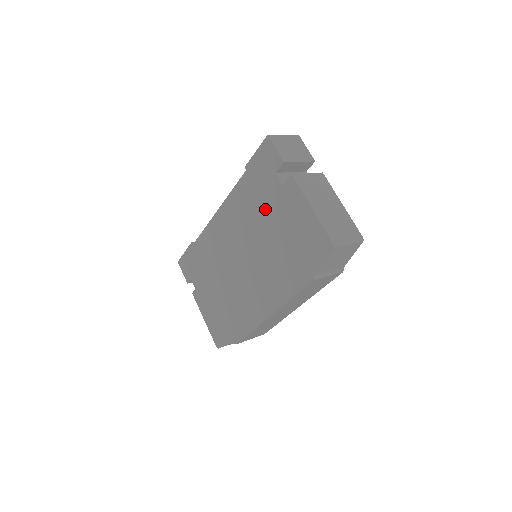
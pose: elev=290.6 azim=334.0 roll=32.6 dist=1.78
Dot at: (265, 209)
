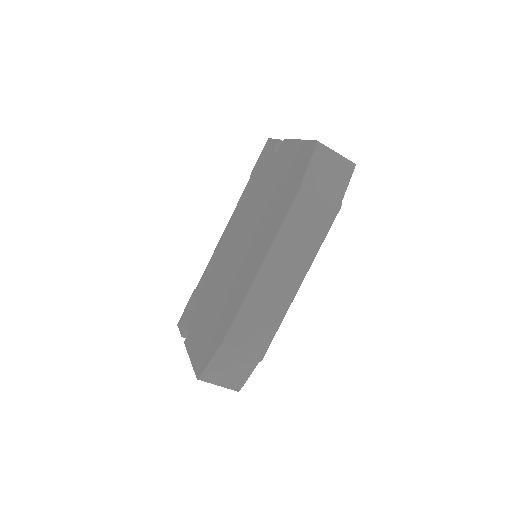
Dot at: (263, 184)
